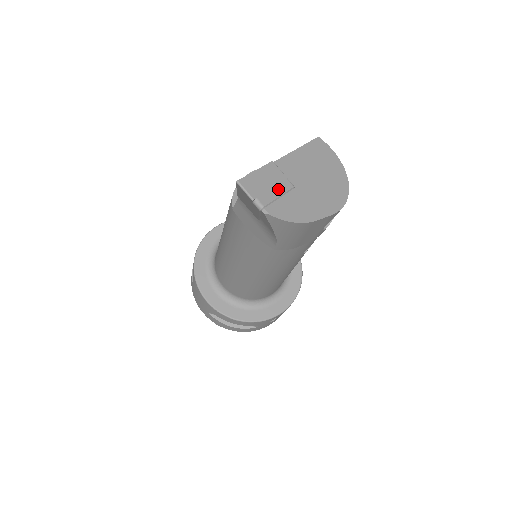
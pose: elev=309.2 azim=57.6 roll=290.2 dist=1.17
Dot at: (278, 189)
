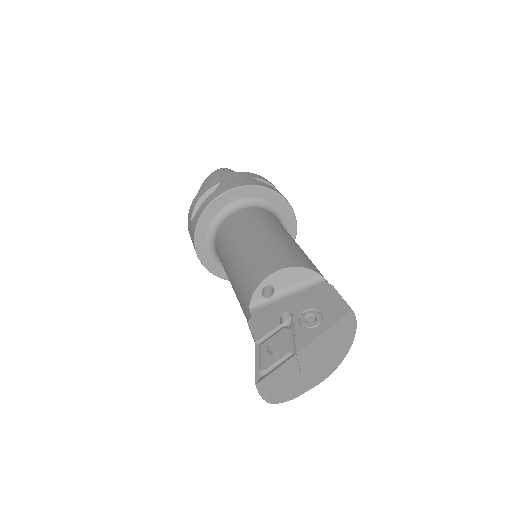
Dot at: (286, 380)
